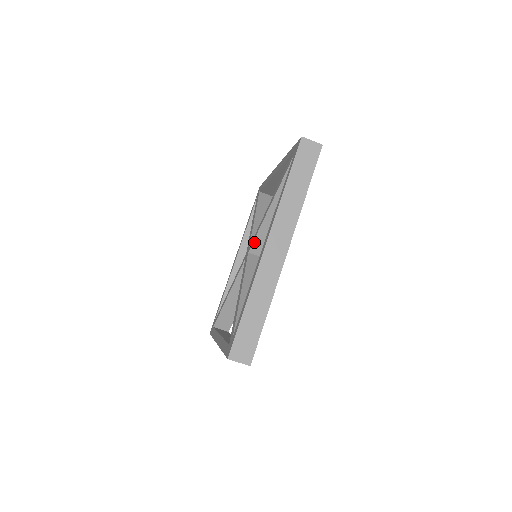
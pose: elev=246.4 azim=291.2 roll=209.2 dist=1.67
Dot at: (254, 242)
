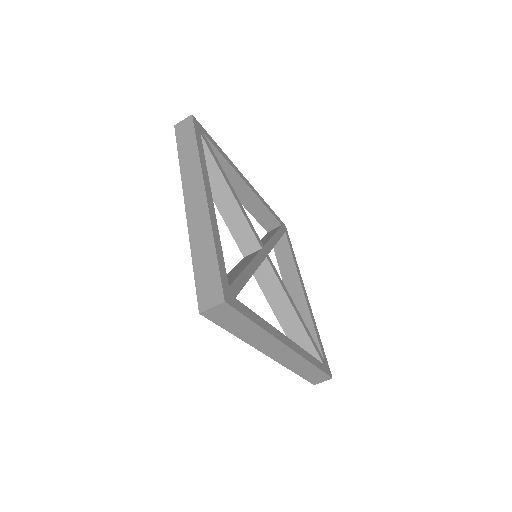
Dot at: occluded
